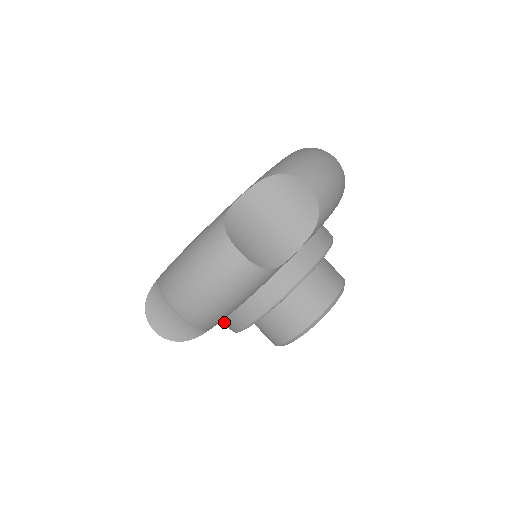
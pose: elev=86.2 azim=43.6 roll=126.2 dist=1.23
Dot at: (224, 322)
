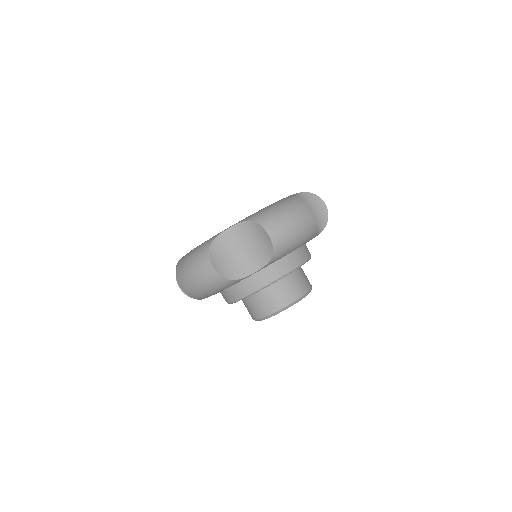
Dot at: occluded
